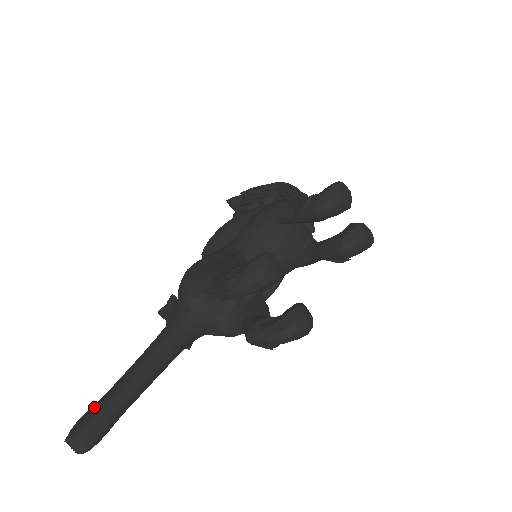
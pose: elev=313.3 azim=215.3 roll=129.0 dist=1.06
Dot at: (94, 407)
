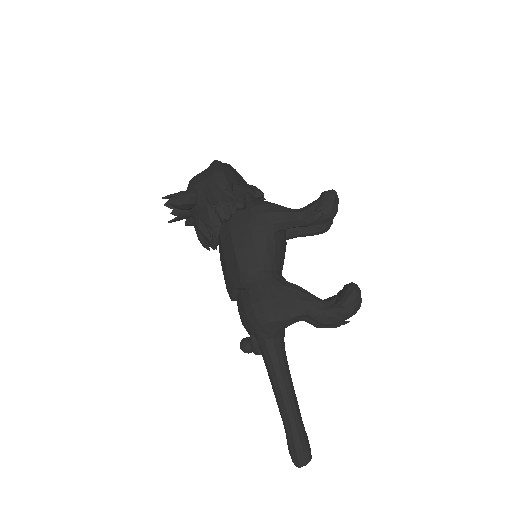
Dot at: (298, 440)
